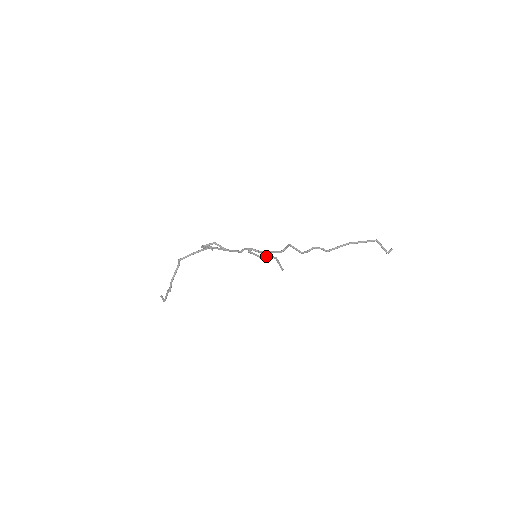
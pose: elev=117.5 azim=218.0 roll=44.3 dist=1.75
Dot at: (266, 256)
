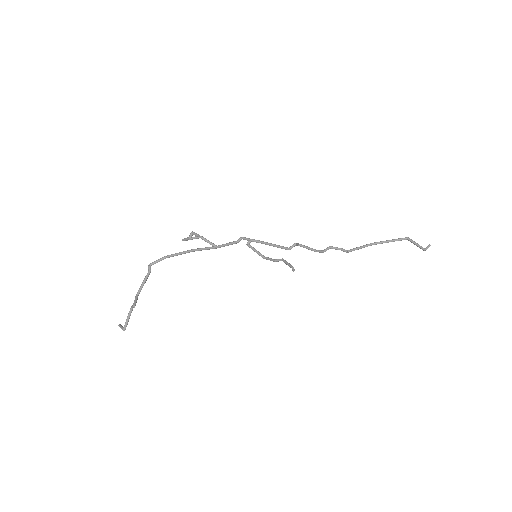
Dot at: occluded
